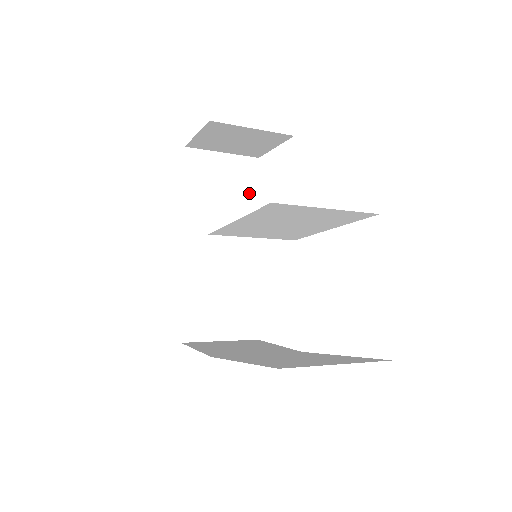
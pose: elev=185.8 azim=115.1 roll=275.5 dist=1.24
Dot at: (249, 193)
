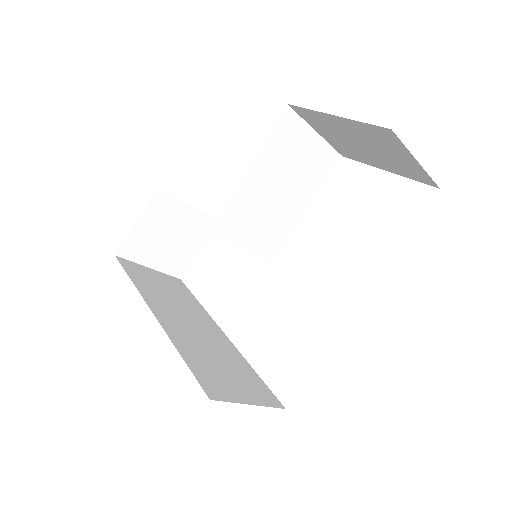
Dot at: (189, 297)
